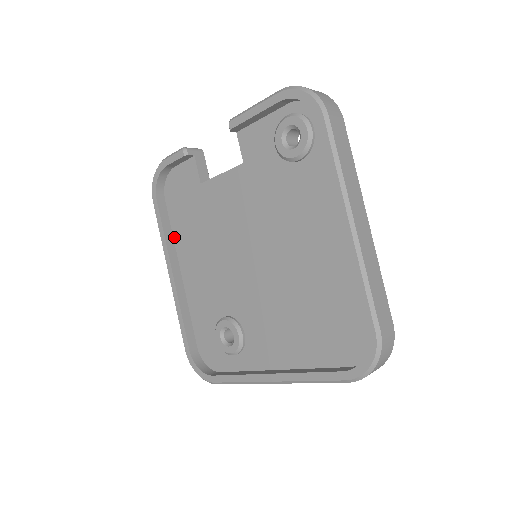
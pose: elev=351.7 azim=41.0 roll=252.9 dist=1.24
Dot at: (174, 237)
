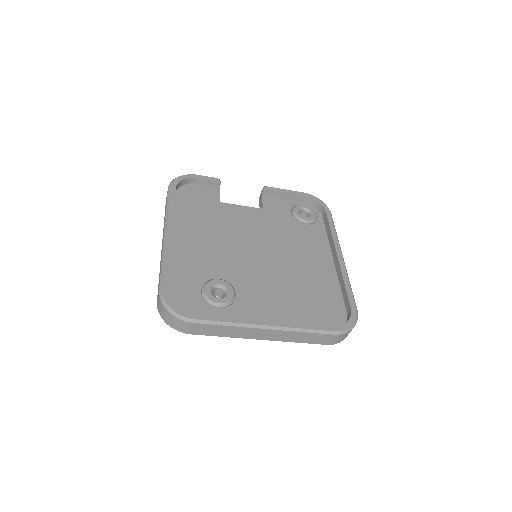
Dot at: (175, 217)
